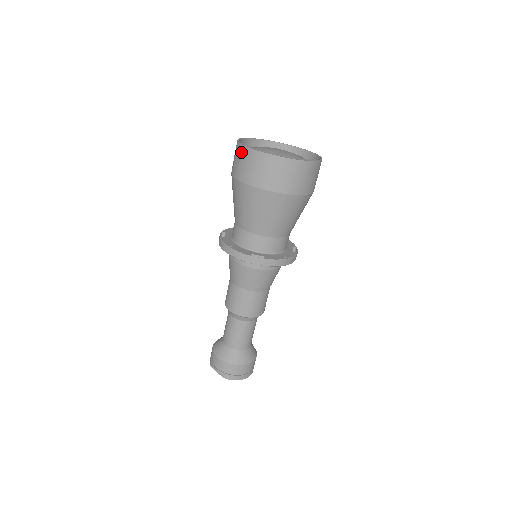
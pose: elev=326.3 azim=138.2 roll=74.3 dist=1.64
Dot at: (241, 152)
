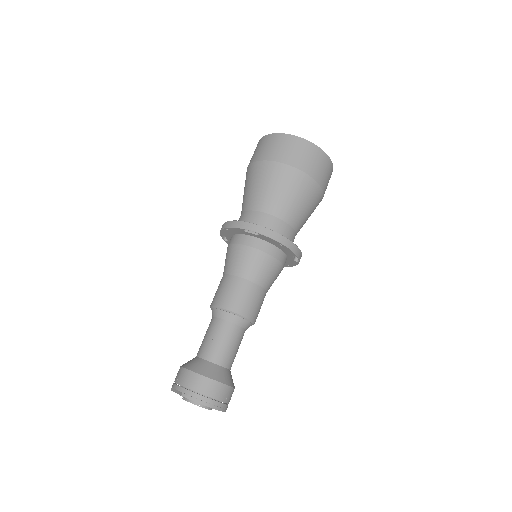
Dot at: (258, 144)
